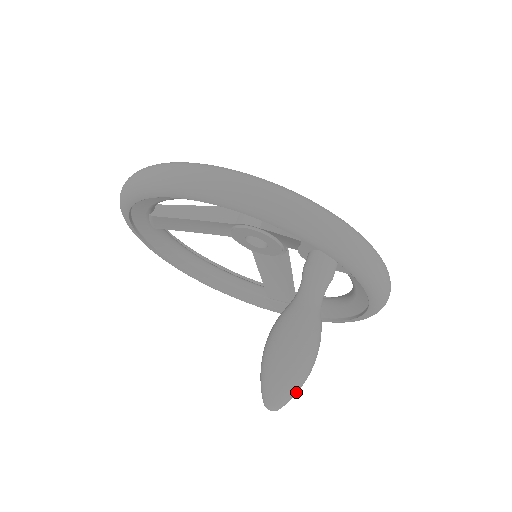
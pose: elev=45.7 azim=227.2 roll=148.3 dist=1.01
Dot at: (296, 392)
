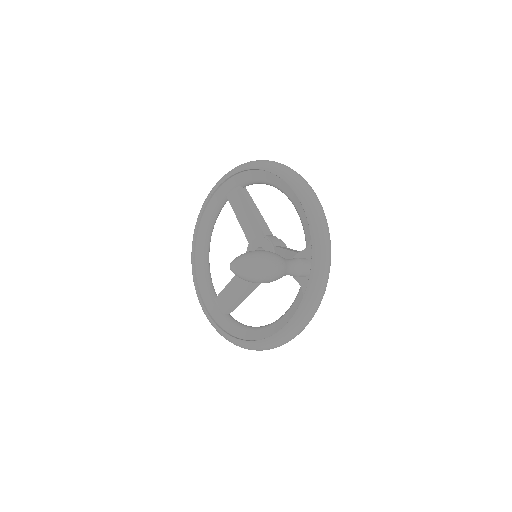
Dot at: (249, 275)
